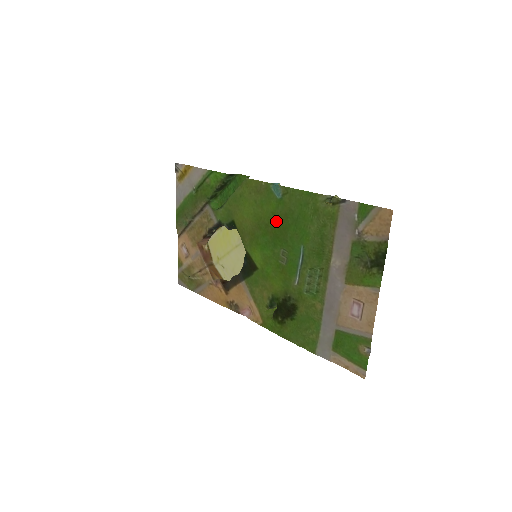
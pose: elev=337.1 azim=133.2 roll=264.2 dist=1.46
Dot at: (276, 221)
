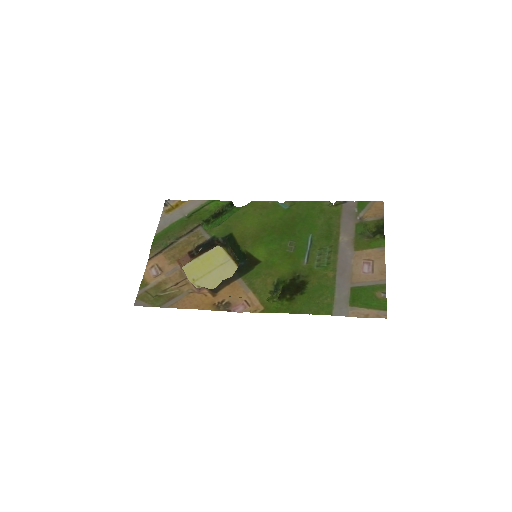
Dot at: (283, 223)
